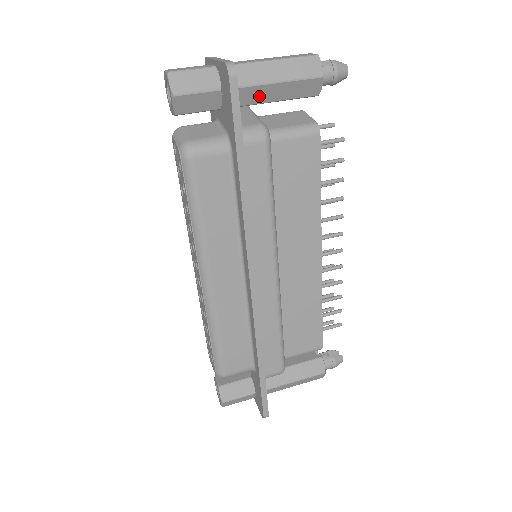
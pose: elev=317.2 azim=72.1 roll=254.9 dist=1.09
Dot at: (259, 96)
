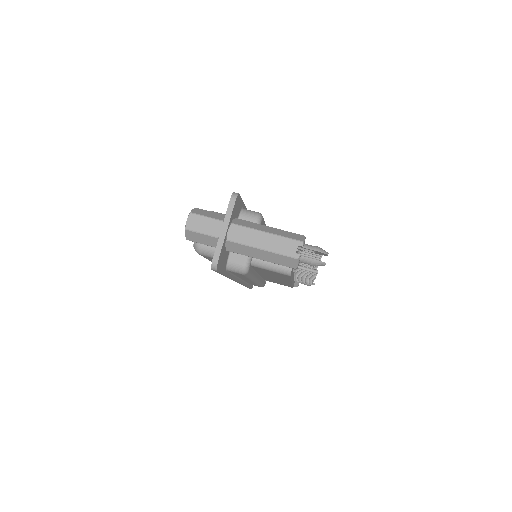
Dot at: occluded
